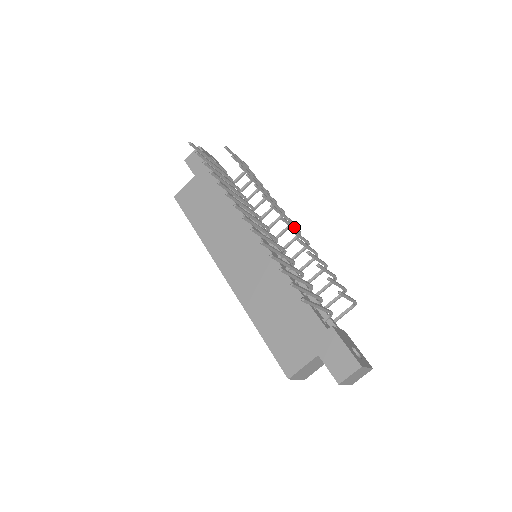
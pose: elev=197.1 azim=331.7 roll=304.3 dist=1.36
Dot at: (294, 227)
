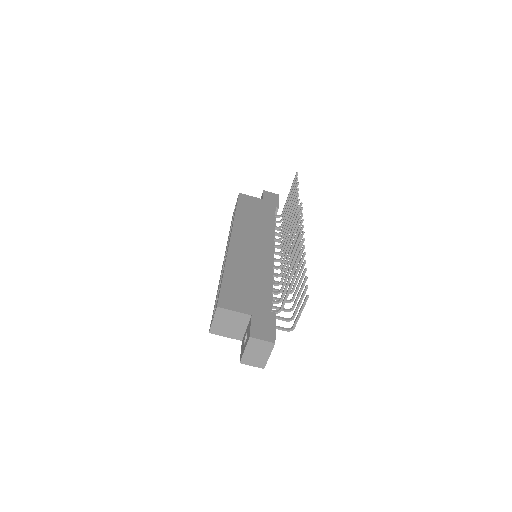
Dot at: occluded
